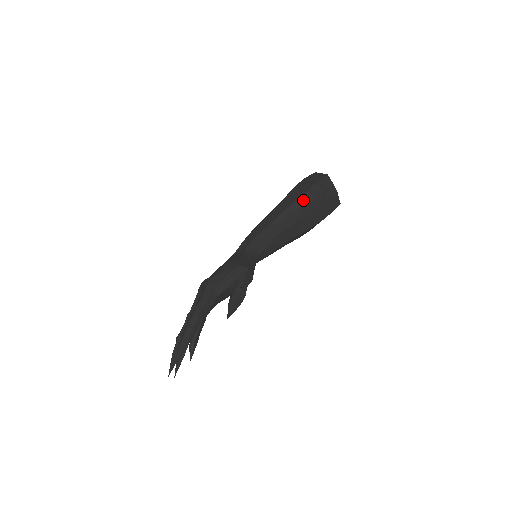
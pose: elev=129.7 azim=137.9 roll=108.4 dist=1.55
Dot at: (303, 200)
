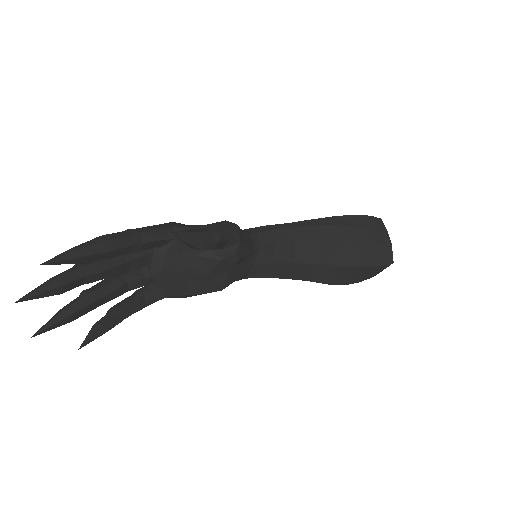
Dot at: (343, 220)
